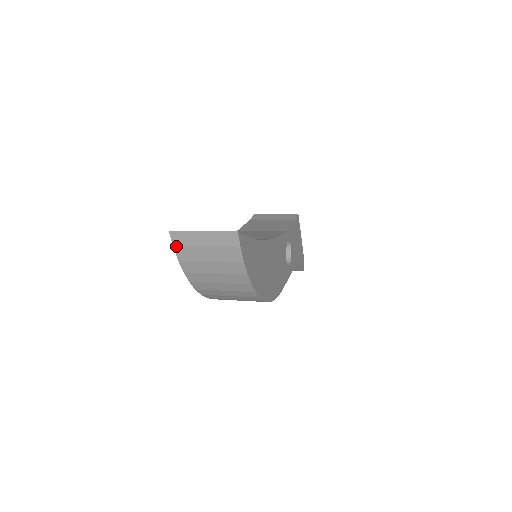
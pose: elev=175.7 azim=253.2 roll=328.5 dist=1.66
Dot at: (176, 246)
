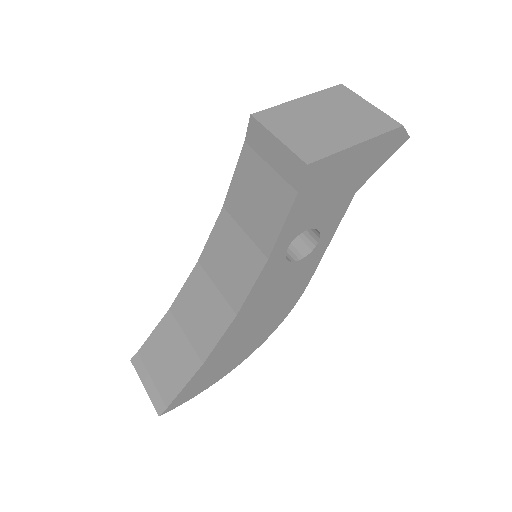
Dot at: occluded
